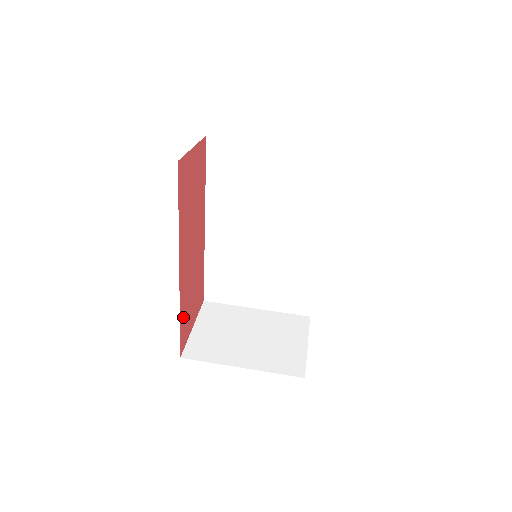
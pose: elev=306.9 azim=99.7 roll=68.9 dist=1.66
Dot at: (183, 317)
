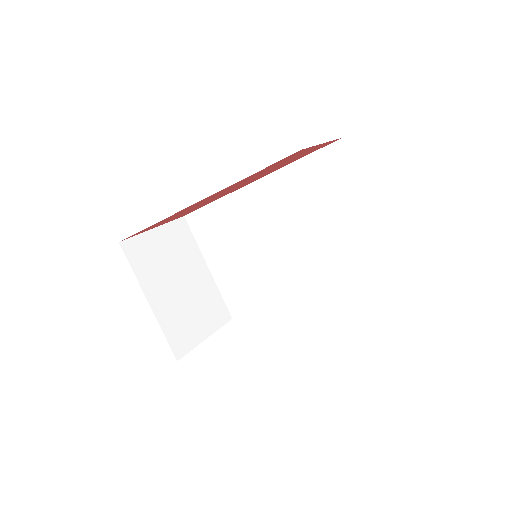
Dot at: (157, 223)
